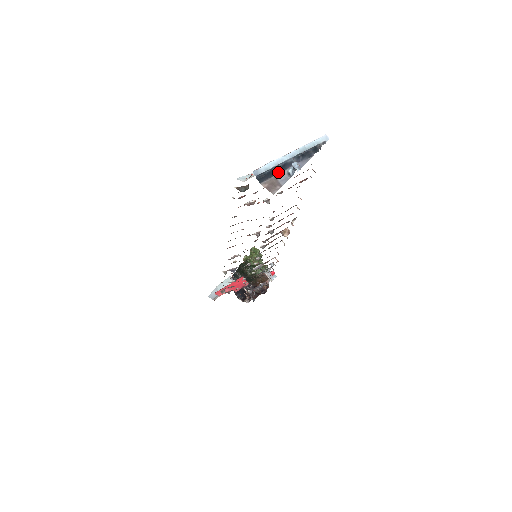
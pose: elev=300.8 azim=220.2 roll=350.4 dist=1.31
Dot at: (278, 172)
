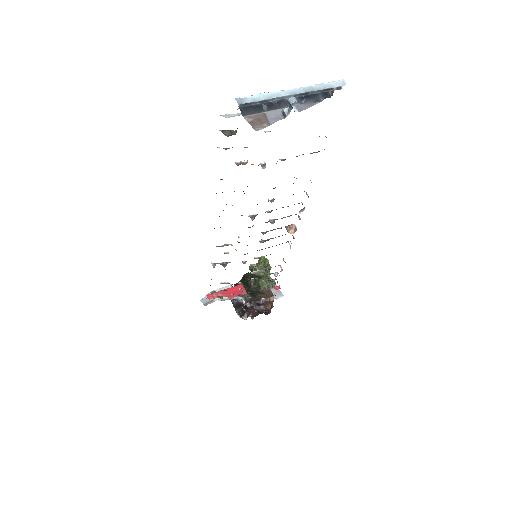
Dot at: (270, 108)
